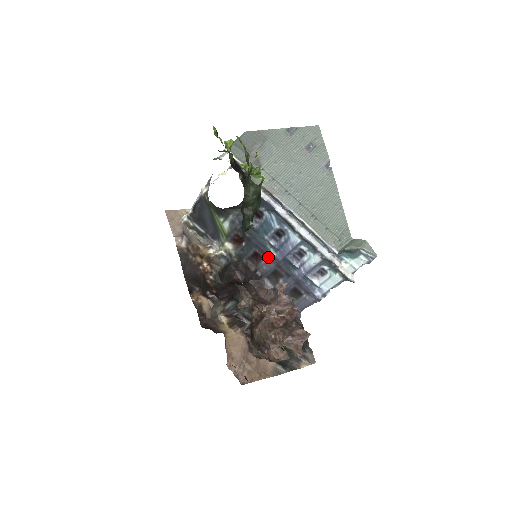
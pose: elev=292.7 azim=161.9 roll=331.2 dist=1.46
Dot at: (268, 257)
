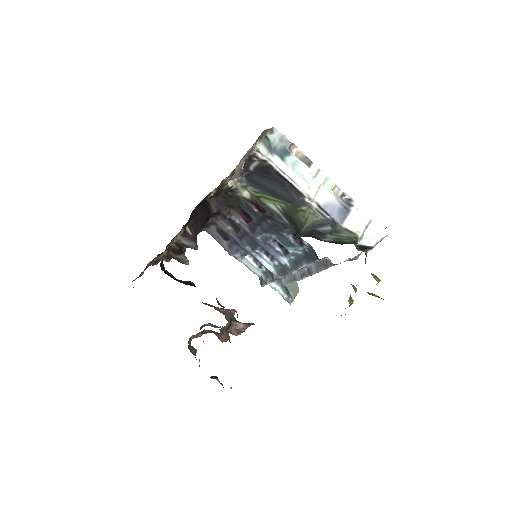
Dot at: (252, 230)
